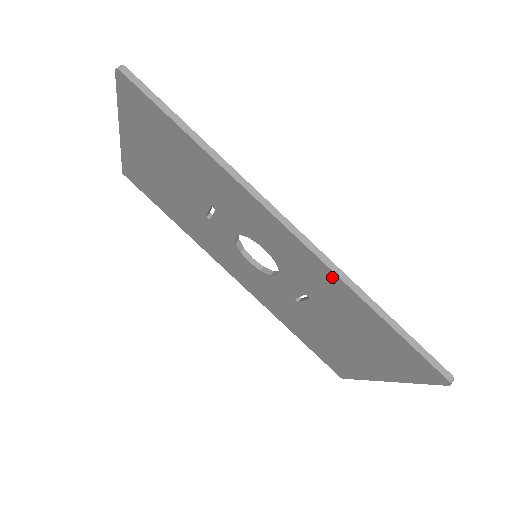
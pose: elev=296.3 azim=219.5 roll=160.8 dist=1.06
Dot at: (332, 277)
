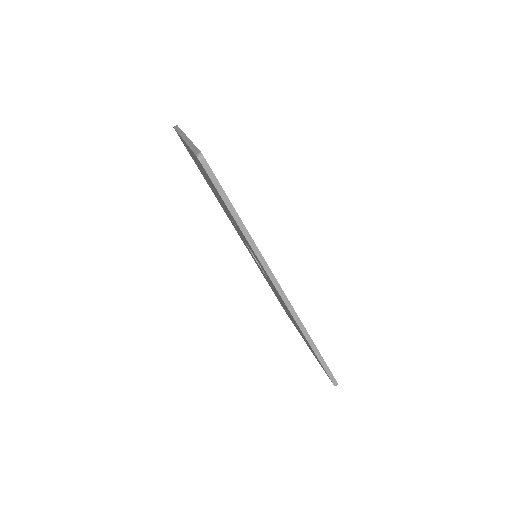
Dot at: occluded
